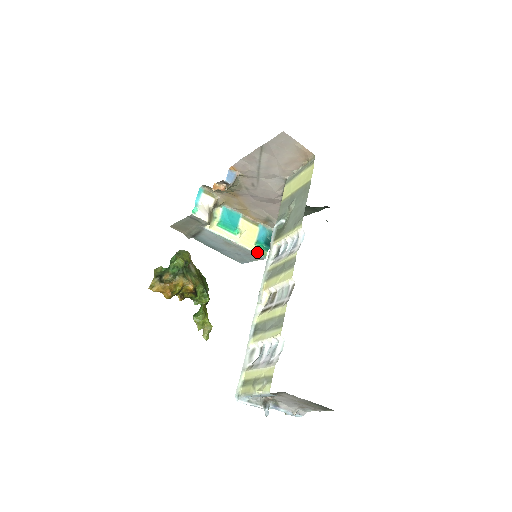
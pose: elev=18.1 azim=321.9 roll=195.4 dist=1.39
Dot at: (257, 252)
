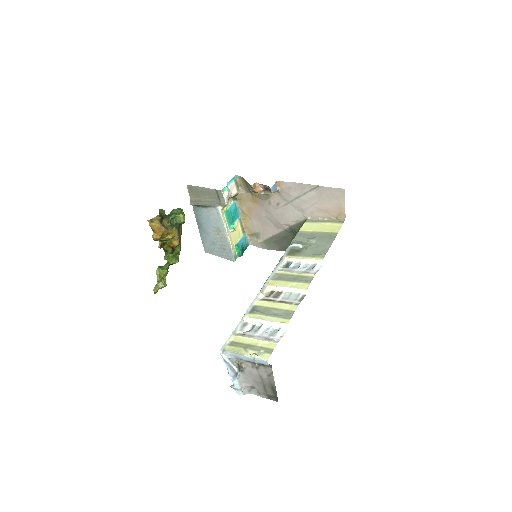
Dot at: (234, 252)
